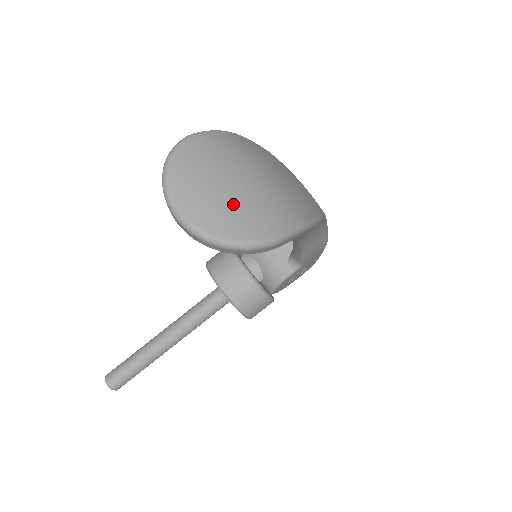
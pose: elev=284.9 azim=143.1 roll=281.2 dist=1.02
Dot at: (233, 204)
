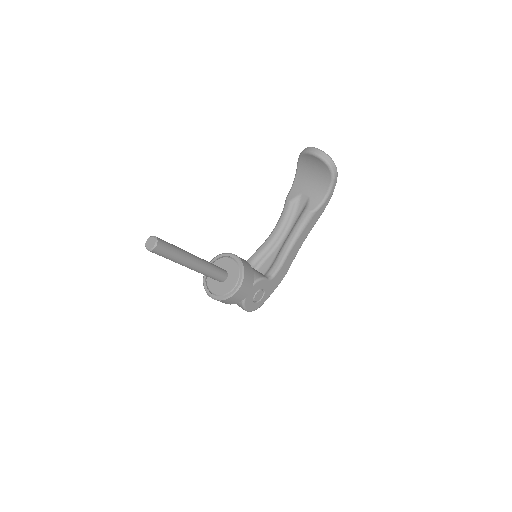
Dot at: occluded
